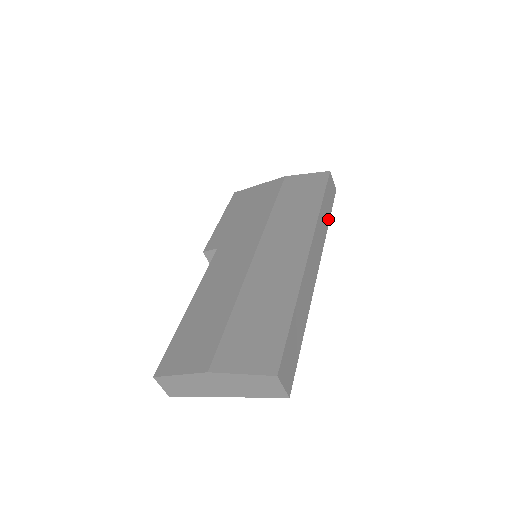
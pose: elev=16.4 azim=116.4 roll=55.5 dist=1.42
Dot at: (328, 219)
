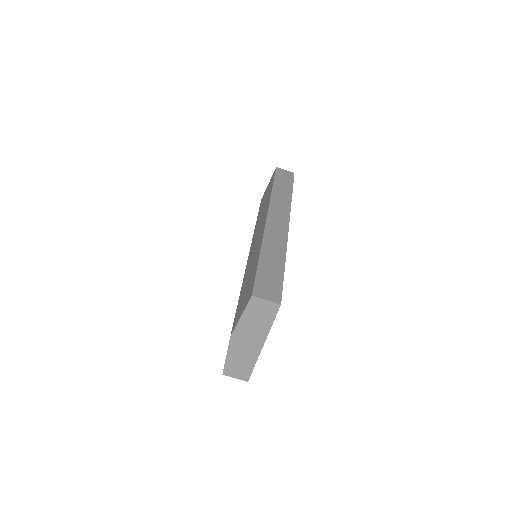
Dot at: (290, 192)
